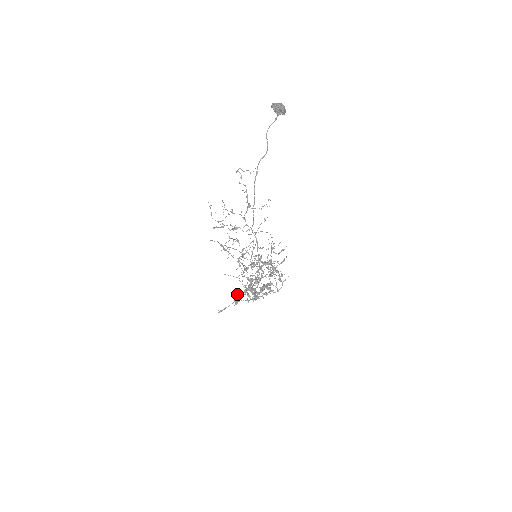
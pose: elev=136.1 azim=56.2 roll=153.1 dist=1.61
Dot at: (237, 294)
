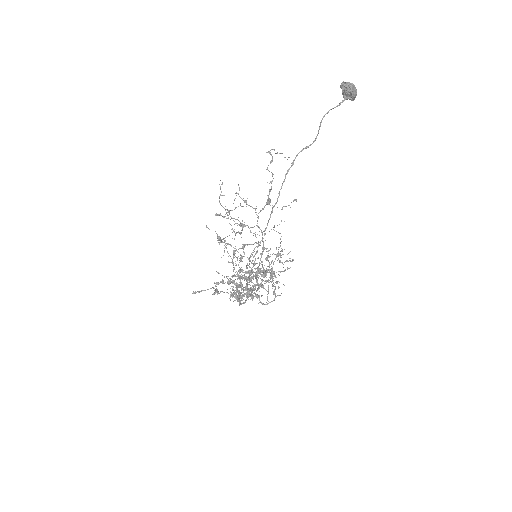
Dot at: (220, 281)
